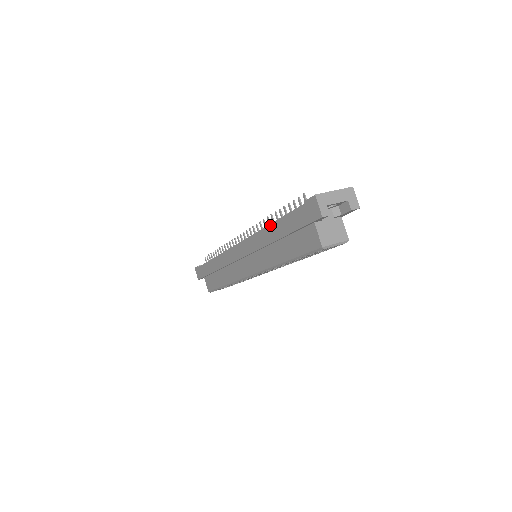
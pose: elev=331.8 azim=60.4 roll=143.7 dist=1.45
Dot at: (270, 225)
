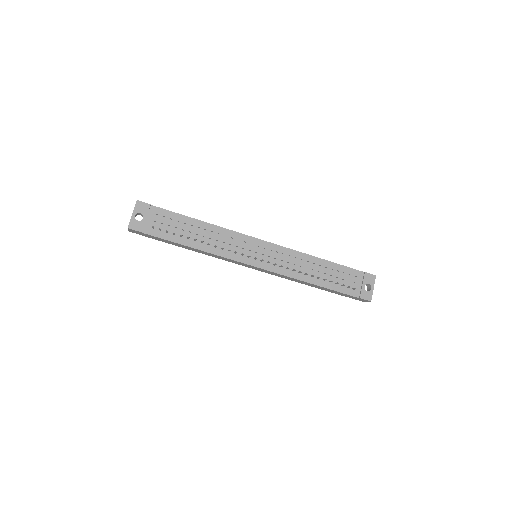
Dot at: occluded
